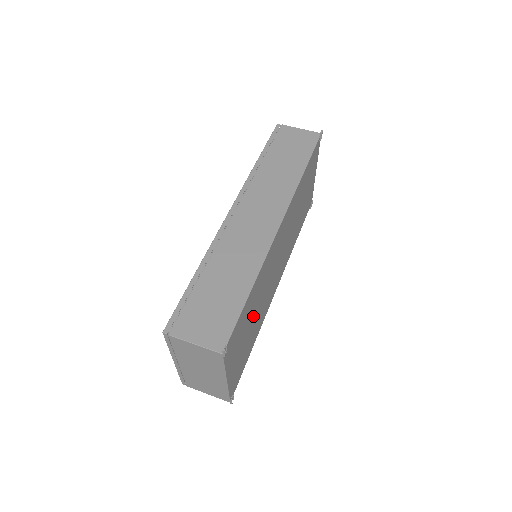
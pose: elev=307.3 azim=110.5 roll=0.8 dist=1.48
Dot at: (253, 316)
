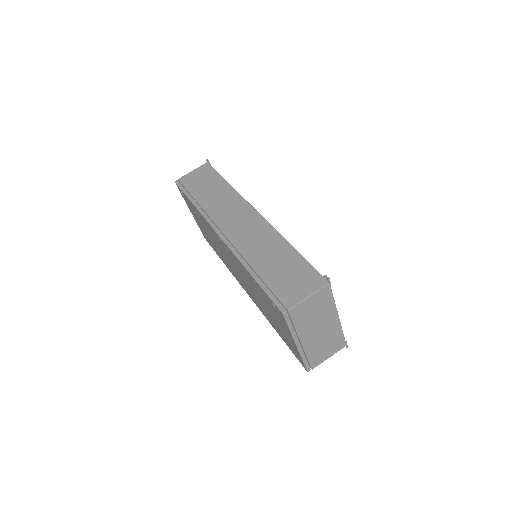
Dot at: occluded
